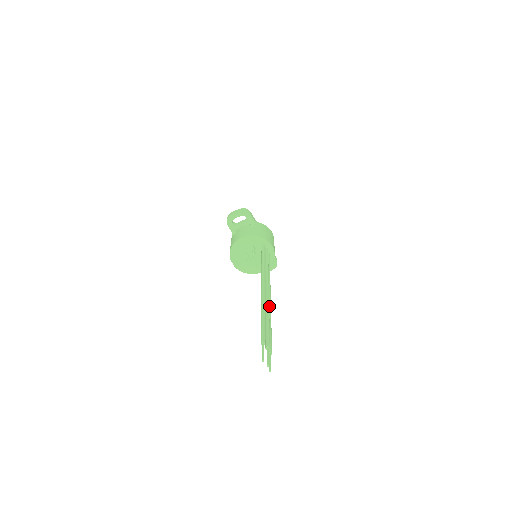
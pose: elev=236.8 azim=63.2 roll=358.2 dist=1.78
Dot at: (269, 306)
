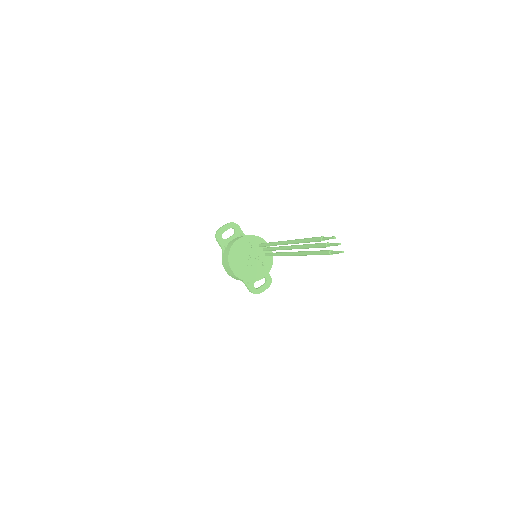
Dot at: (300, 251)
